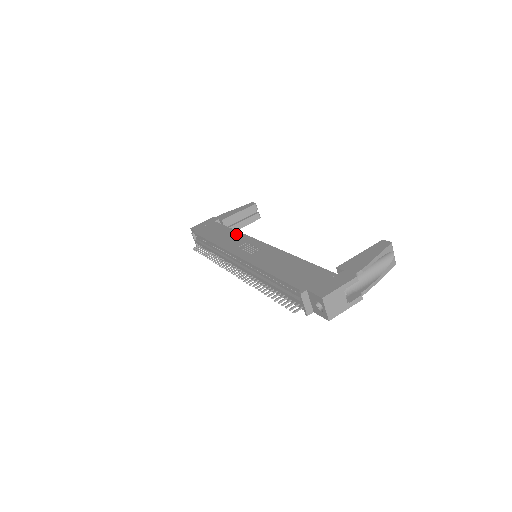
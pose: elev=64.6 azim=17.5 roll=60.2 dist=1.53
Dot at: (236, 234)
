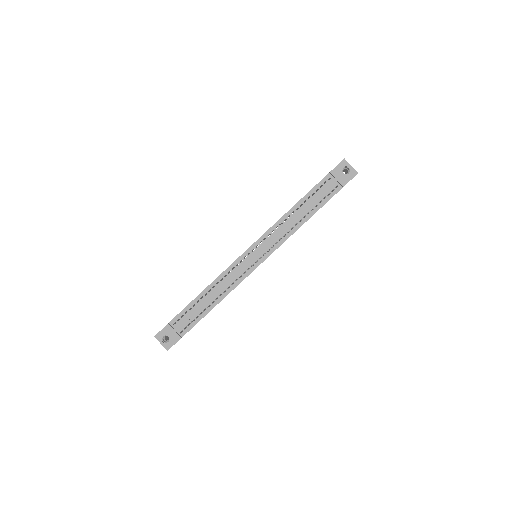
Dot at: occluded
